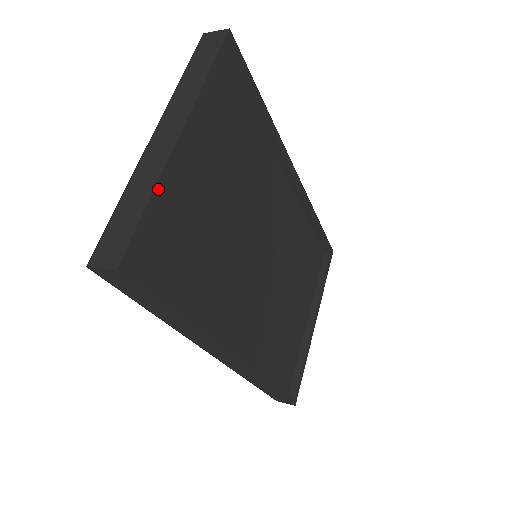
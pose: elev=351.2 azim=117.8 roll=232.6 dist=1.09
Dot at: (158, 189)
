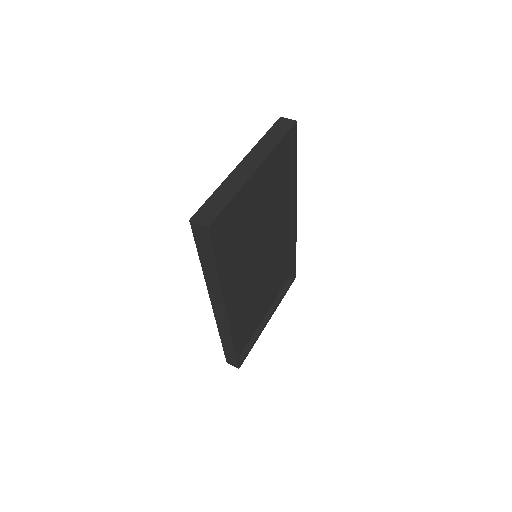
Dot at: (237, 194)
